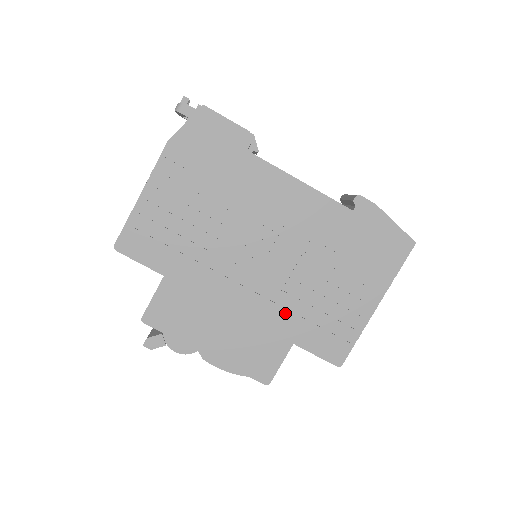
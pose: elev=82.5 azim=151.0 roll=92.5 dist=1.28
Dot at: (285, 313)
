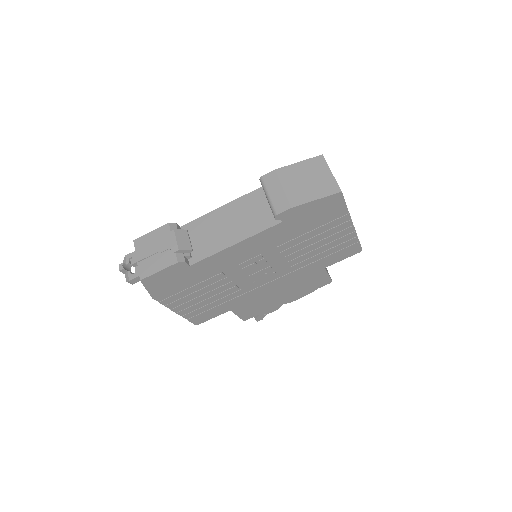
Dot at: (305, 268)
